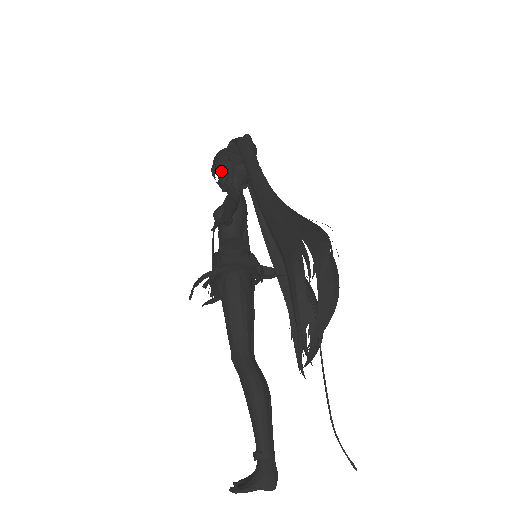
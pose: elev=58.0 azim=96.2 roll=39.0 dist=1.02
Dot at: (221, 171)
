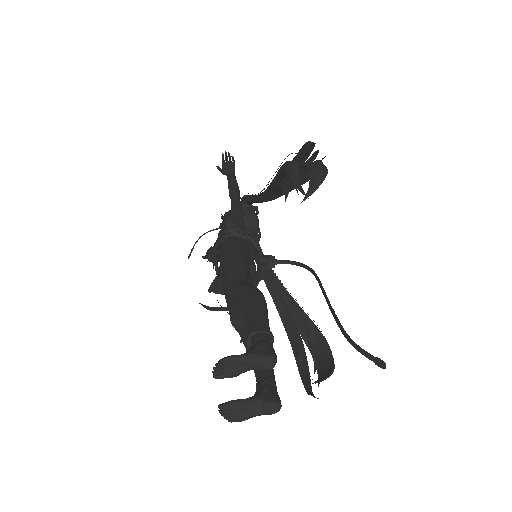
Dot at: (227, 215)
